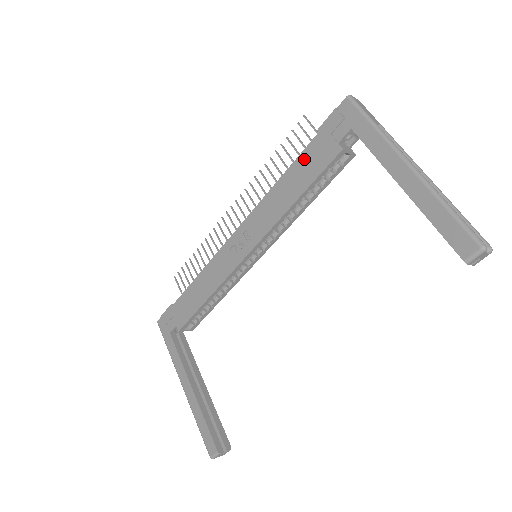
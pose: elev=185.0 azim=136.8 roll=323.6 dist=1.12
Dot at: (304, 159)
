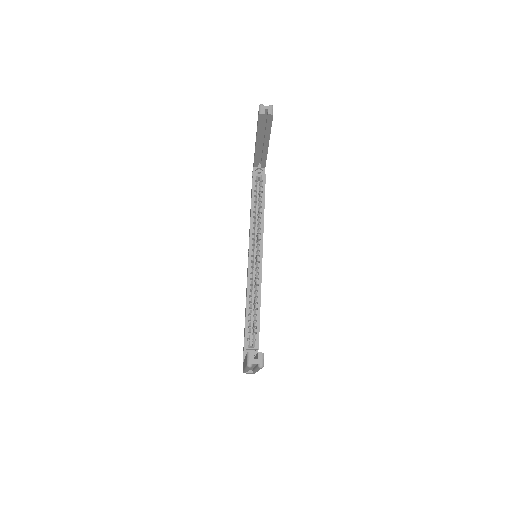
Dot at: occluded
